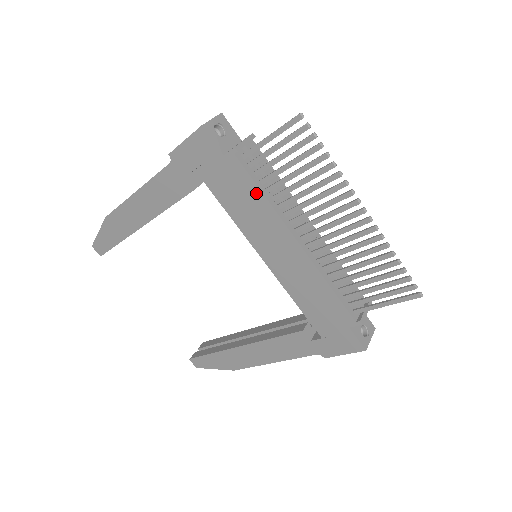
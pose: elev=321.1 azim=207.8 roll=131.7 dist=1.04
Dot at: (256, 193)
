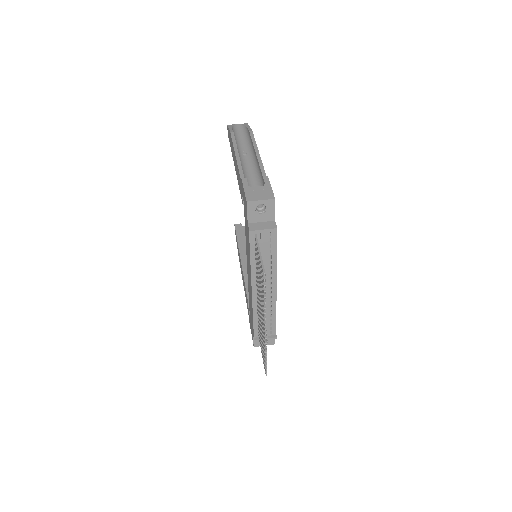
Dot at: (250, 254)
